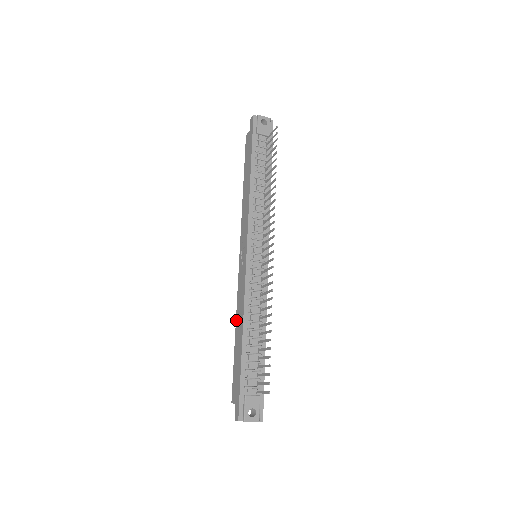
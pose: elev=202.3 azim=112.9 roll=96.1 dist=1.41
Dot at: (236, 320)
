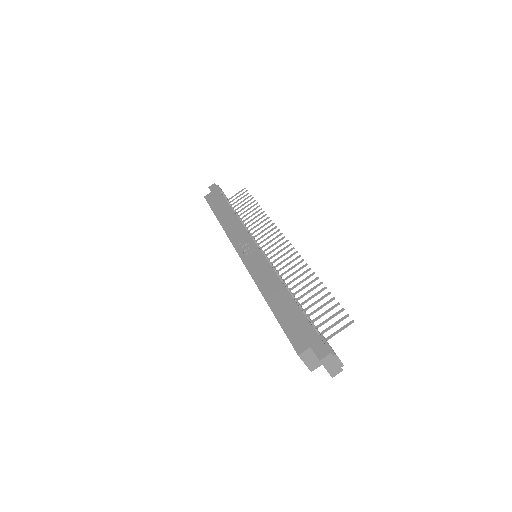
Dot at: (262, 292)
